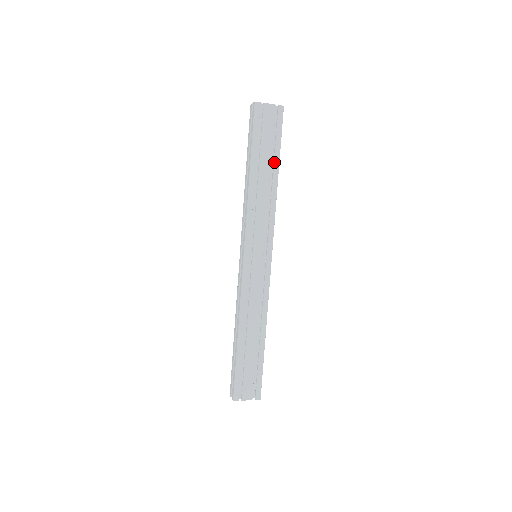
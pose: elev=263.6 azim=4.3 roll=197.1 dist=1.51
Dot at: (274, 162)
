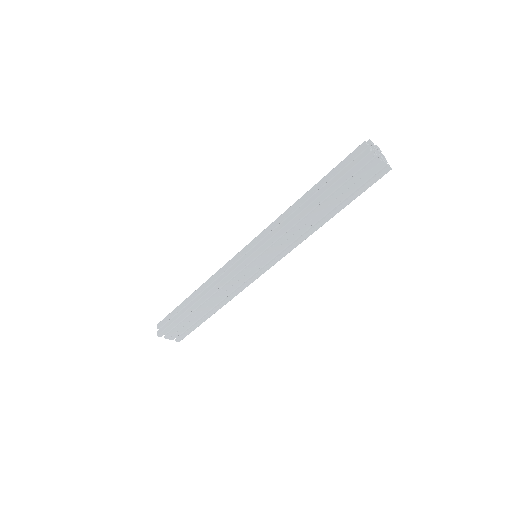
Dot at: (337, 208)
